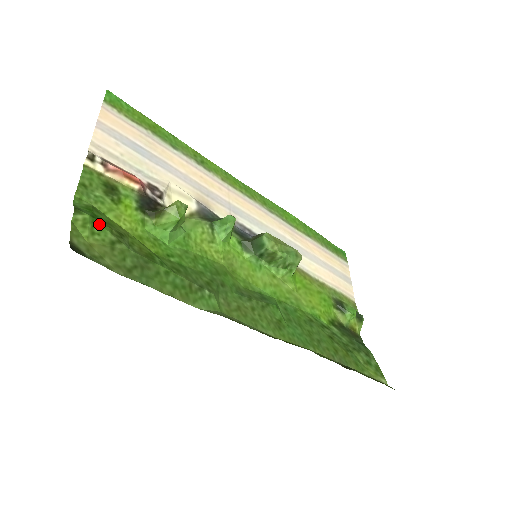
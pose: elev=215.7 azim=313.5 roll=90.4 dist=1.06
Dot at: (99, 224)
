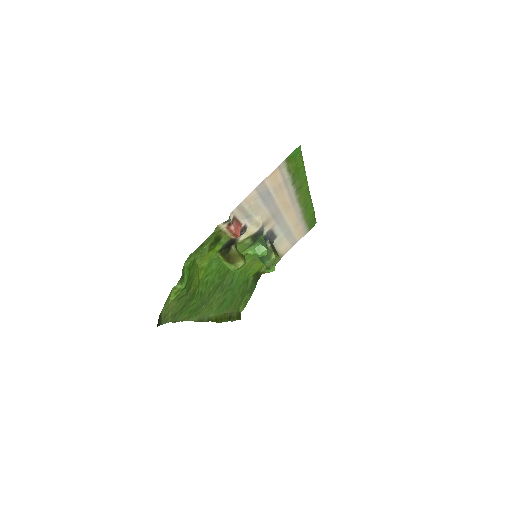
Dot at: (185, 289)
